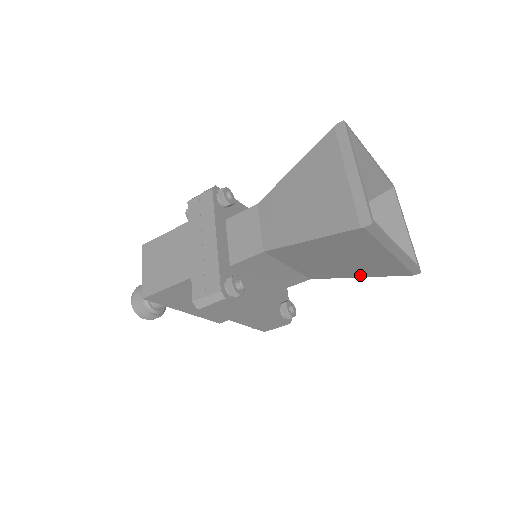
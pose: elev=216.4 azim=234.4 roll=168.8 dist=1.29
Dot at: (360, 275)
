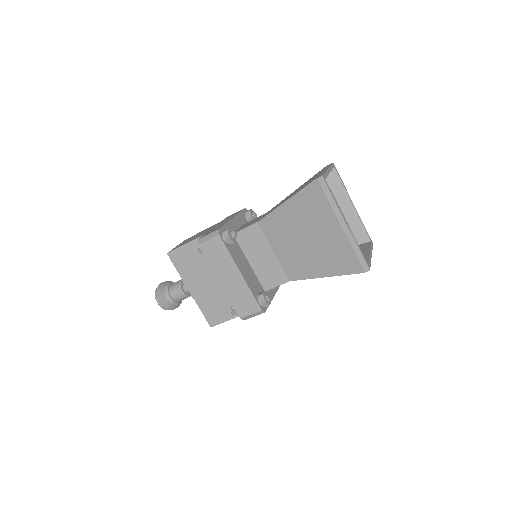
Dot at: (325, 272)
